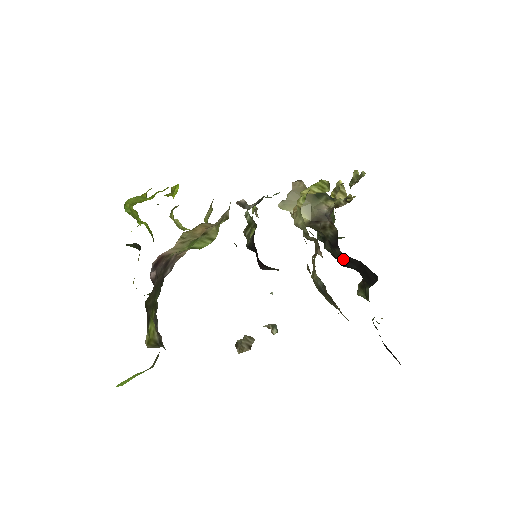
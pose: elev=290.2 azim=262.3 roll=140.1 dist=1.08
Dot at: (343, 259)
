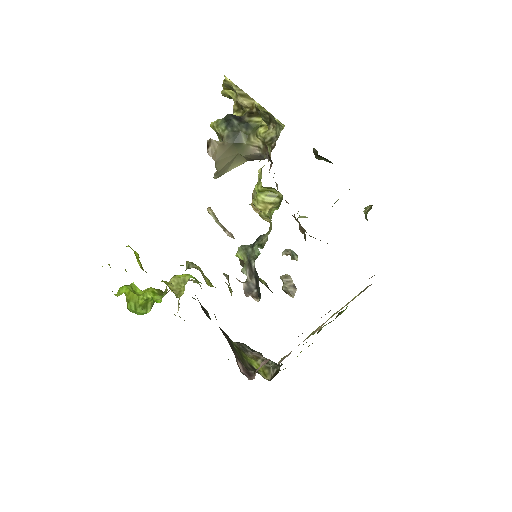
Dot at: occluded
